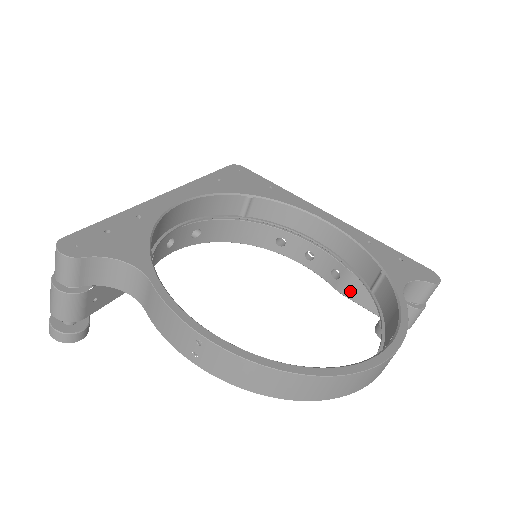
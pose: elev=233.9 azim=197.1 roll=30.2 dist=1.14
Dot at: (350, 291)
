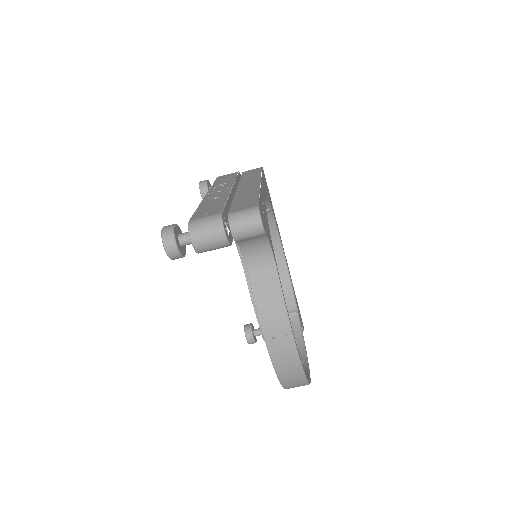
Dot at: occluded
